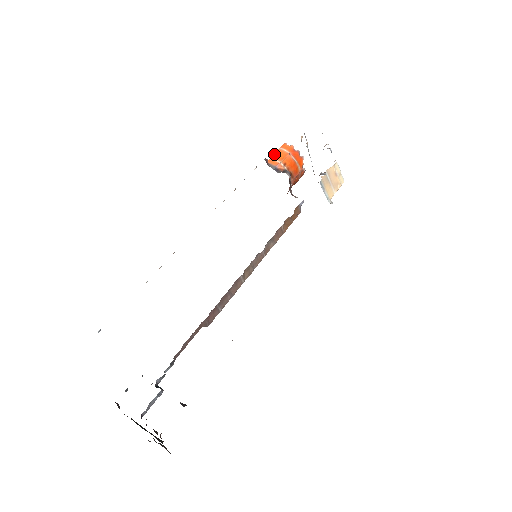
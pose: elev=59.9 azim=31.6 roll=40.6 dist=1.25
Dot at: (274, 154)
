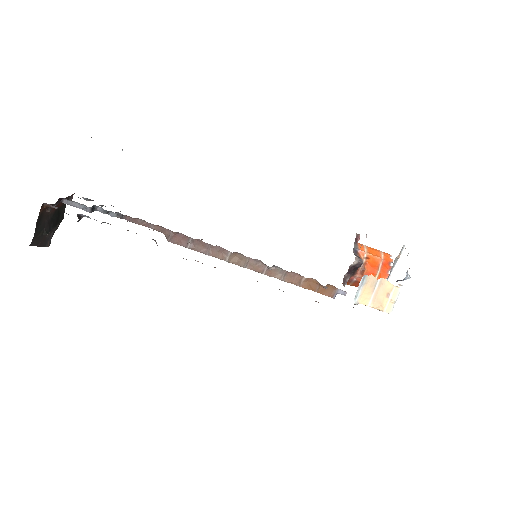
Dot at: occluded
